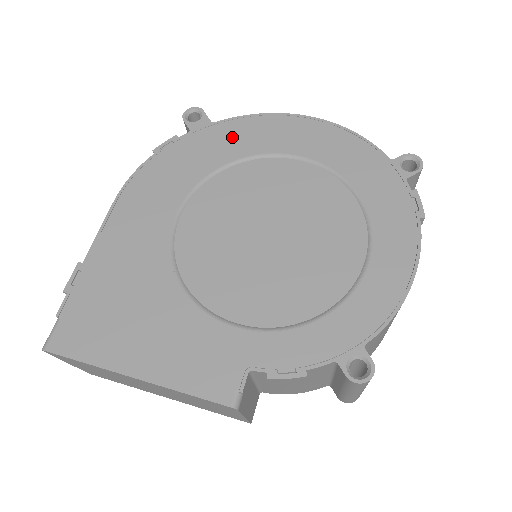
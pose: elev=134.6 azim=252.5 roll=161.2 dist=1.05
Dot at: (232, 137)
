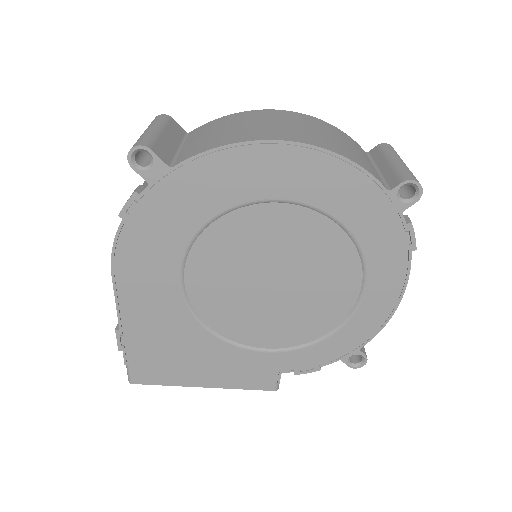
Dot at: (202, 186)
